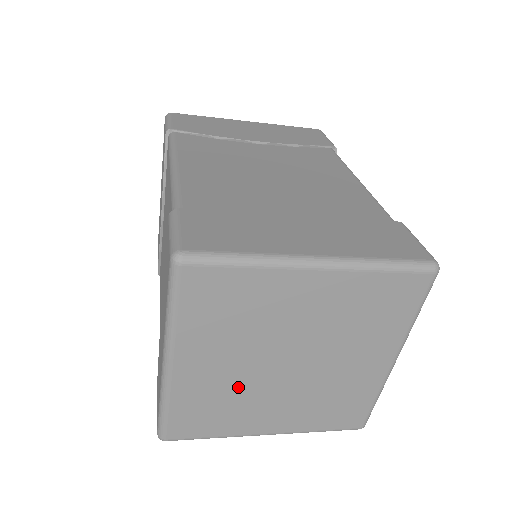
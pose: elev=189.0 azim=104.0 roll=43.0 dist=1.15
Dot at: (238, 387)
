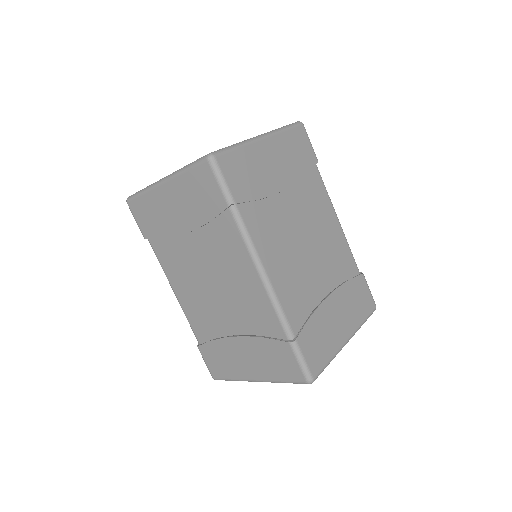
Dot at: occluded
